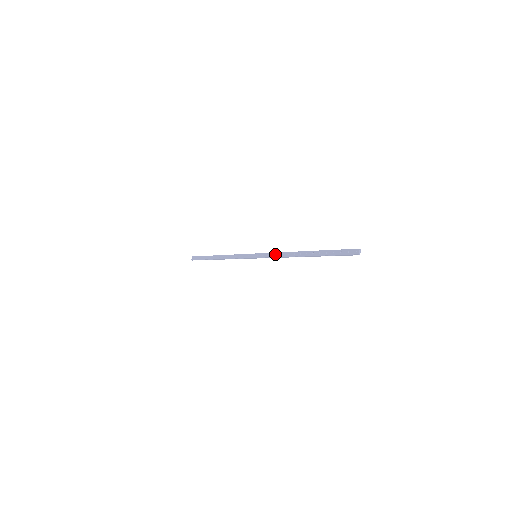
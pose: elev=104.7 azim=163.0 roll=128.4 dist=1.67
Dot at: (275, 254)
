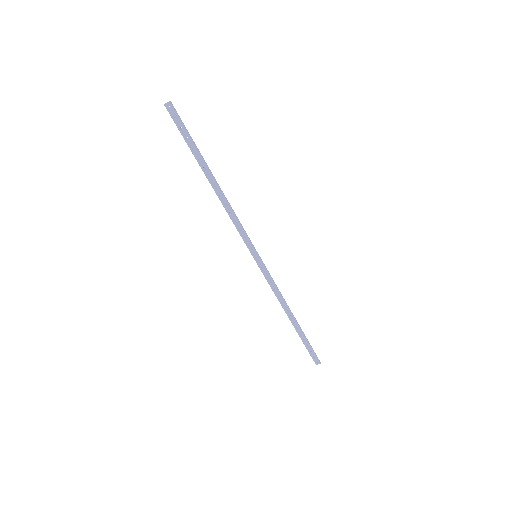
Dot at: (273, 286)
